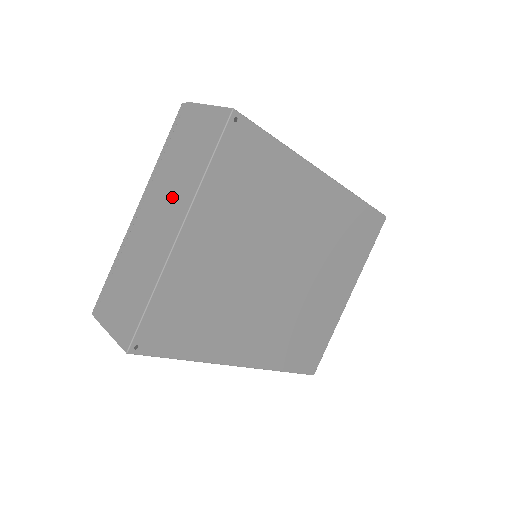
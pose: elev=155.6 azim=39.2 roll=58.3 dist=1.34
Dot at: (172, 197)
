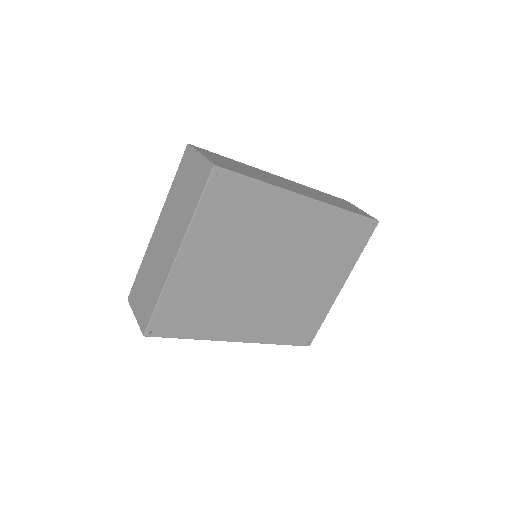
Dot at: (175, 225)
